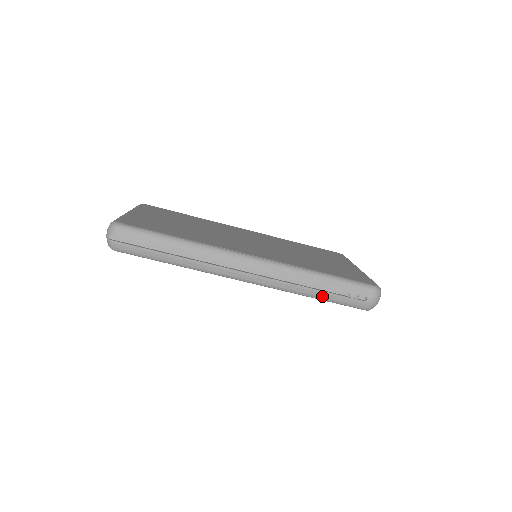
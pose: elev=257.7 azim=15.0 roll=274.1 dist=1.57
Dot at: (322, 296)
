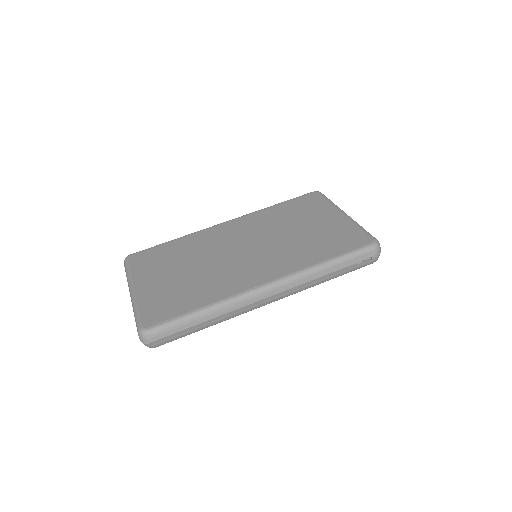
Dot at: (335, 277)
